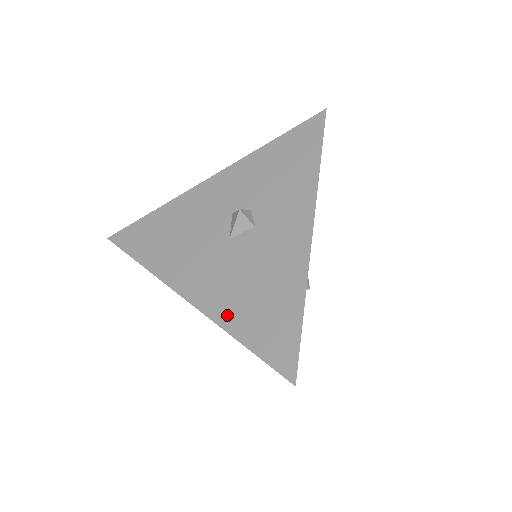
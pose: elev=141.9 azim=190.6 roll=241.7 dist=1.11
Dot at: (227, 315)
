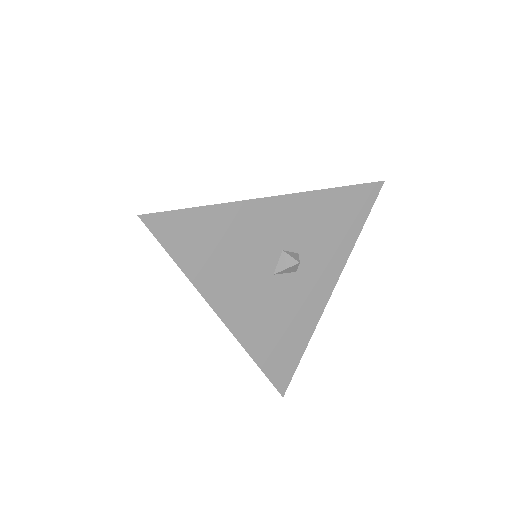
Dot at: (253, 342)
